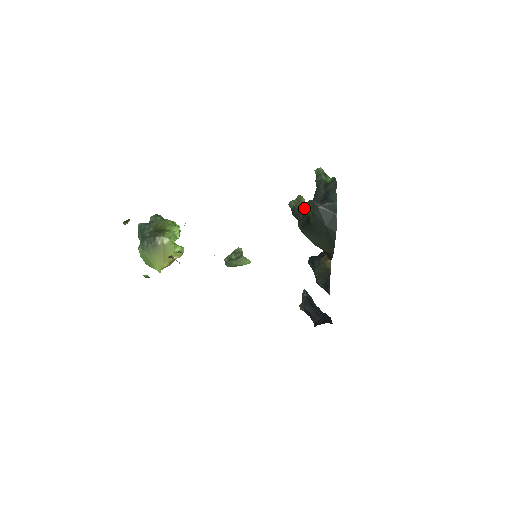
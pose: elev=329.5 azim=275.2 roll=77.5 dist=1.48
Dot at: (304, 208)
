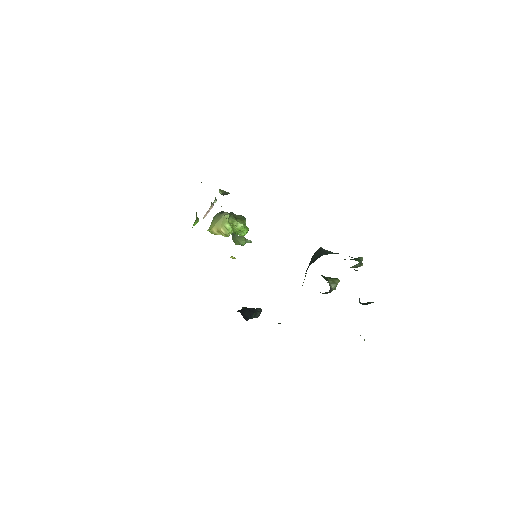
Dot at: (331, 285)
